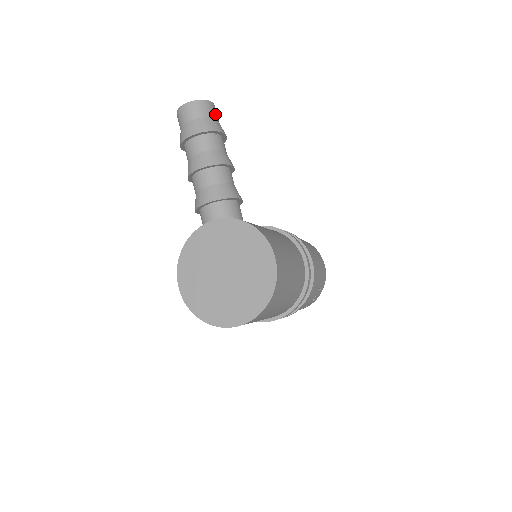
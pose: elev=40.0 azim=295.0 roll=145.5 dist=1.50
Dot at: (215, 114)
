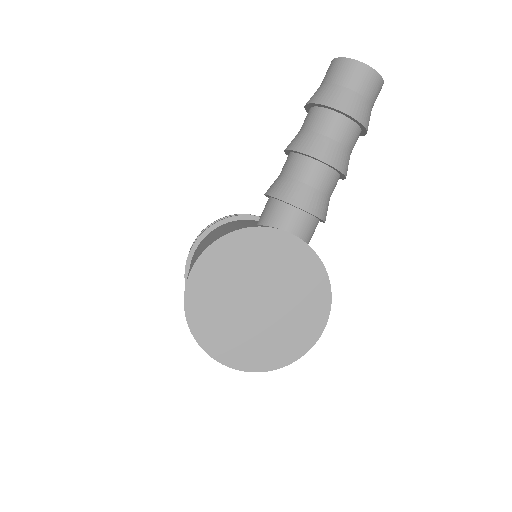
Dot at: occluded
